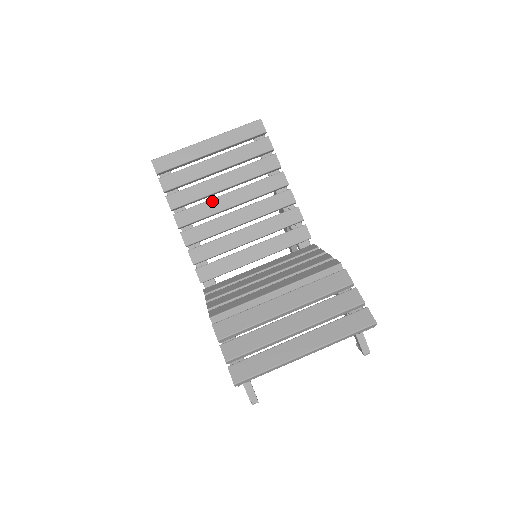
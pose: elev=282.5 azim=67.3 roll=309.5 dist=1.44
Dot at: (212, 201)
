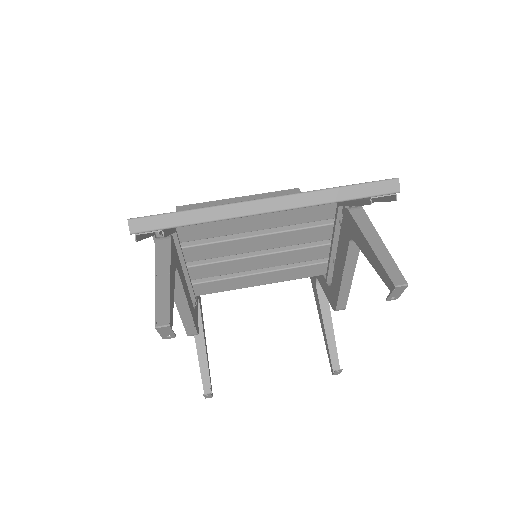
Dot at: occluded
